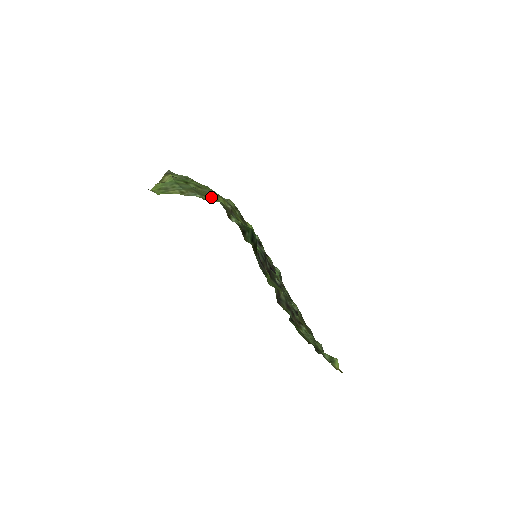
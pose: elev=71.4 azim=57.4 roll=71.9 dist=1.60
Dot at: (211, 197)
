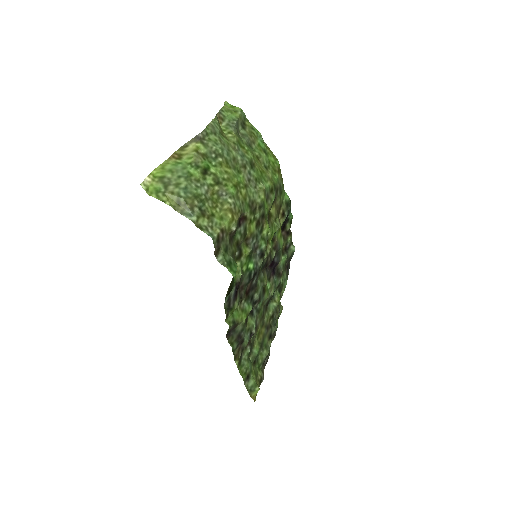
Dot at: (217, 213)
